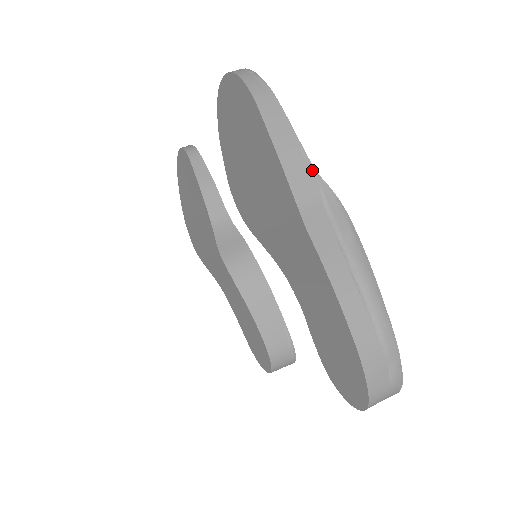
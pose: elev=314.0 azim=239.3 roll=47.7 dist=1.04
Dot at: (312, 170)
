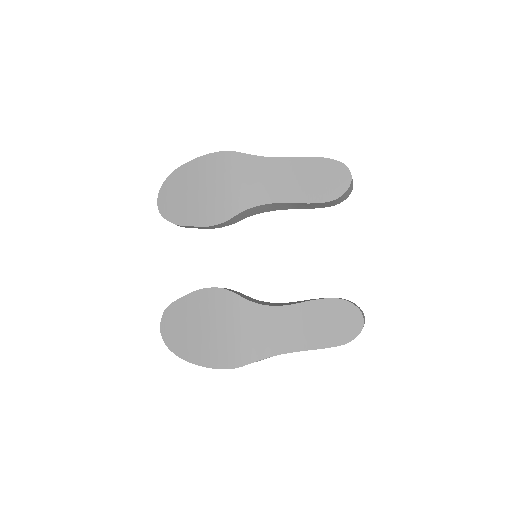
Dot at: occluded
